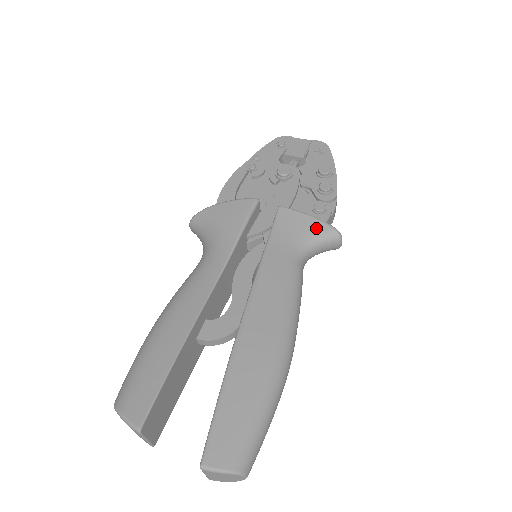
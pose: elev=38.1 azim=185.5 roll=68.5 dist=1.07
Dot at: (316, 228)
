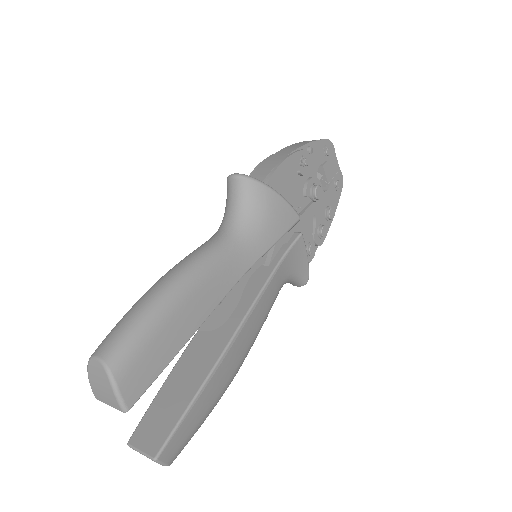
Dot at: (303, 271)
